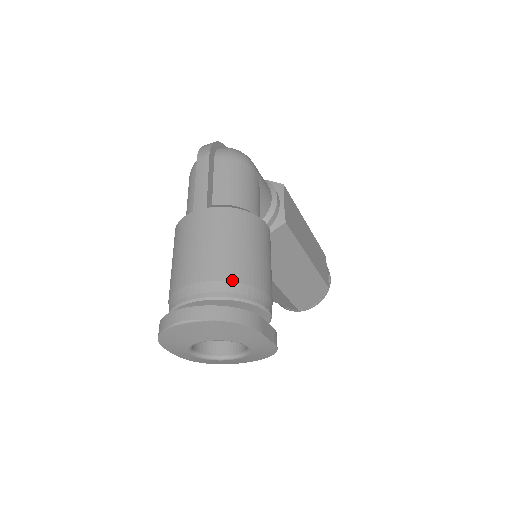
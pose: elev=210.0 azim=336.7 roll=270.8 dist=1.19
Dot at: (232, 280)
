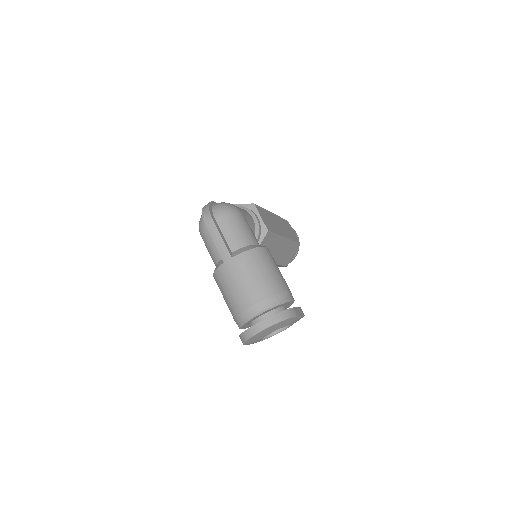
Dot at: (270, 296)
